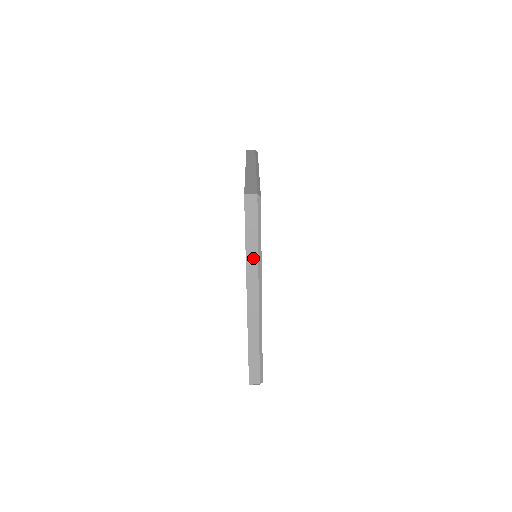
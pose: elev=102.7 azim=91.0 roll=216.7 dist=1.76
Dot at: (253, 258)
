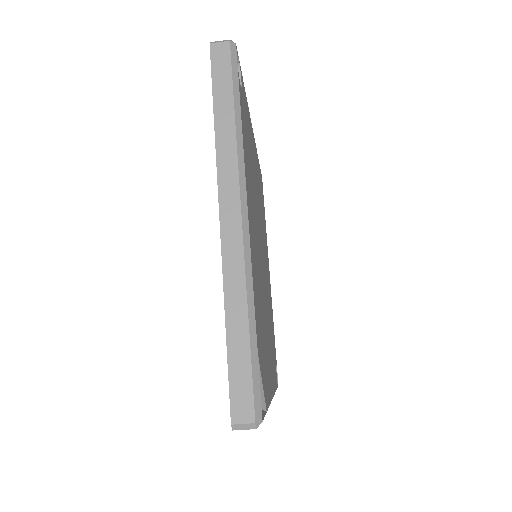
Dot at: occluded
